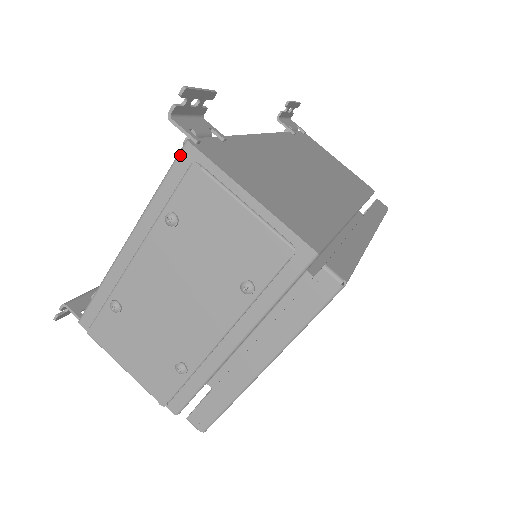
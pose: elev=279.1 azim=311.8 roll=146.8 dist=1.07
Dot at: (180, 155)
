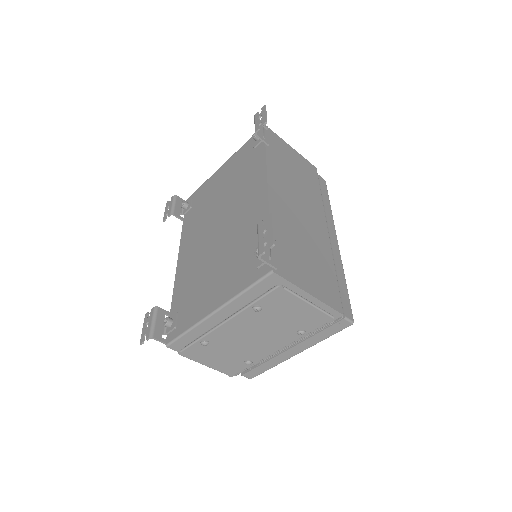
Dot at: (266, 278)
